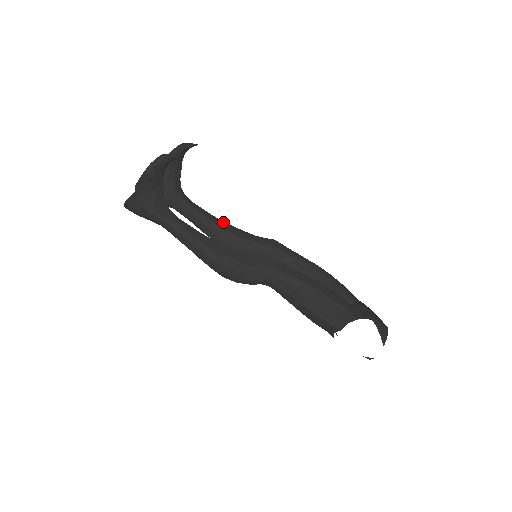
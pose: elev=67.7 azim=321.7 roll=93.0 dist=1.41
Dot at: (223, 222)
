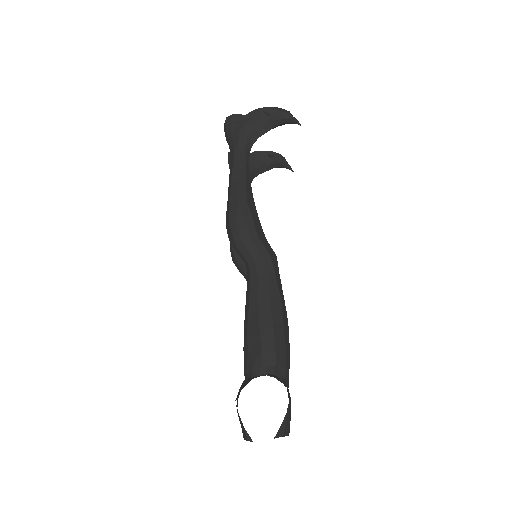
Dot at: occluded
